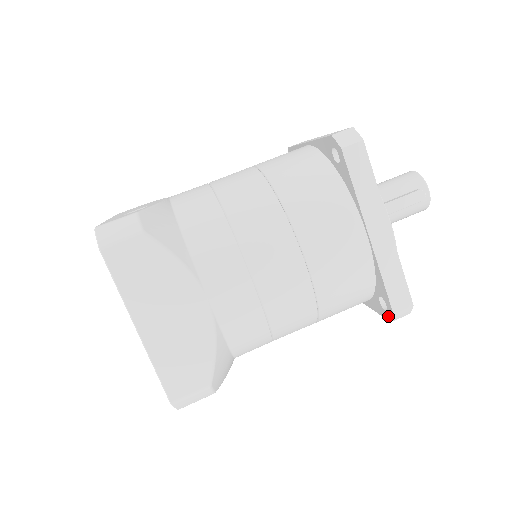
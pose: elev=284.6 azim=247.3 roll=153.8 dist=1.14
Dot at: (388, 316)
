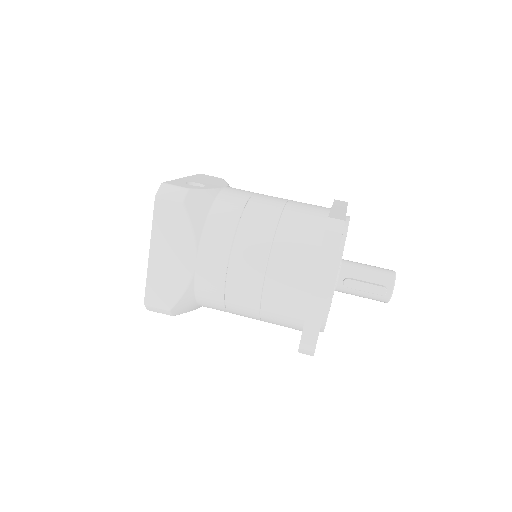
Dot at: occluded
